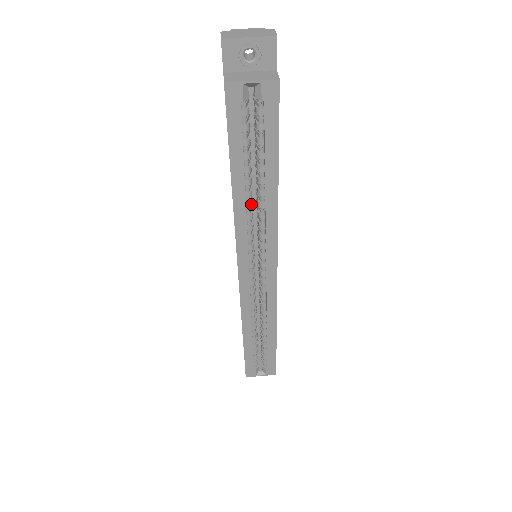
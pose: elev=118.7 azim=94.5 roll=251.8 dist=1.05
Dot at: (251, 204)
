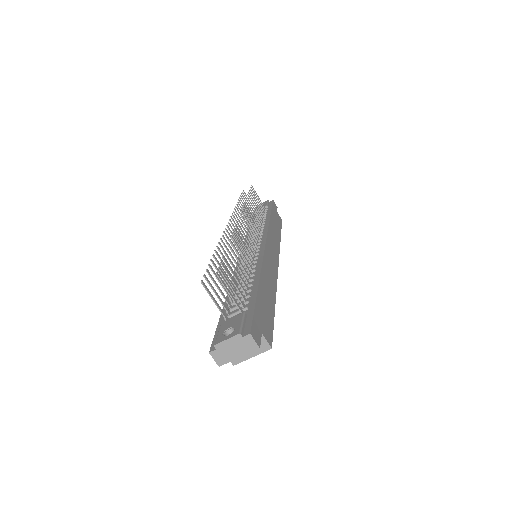
Dot at: occluded
